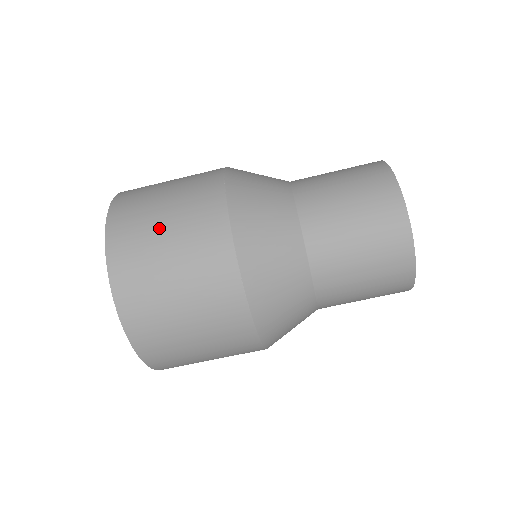
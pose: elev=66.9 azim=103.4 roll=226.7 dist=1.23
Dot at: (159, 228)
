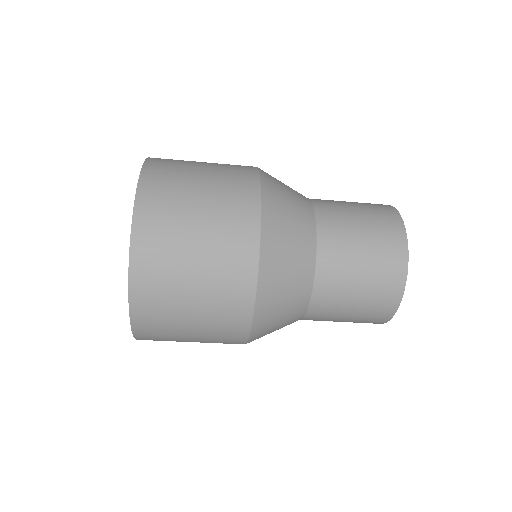
Dot at: (185, 312)
